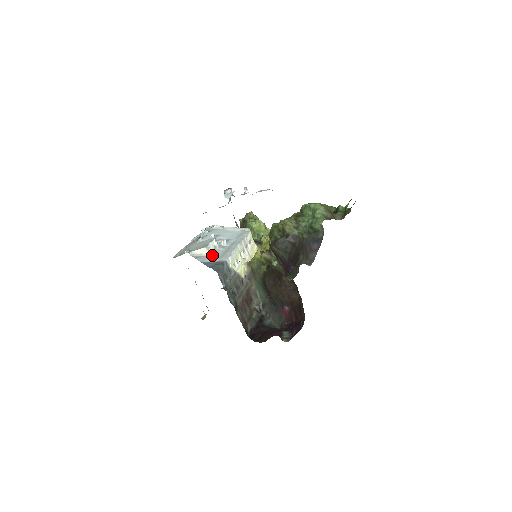
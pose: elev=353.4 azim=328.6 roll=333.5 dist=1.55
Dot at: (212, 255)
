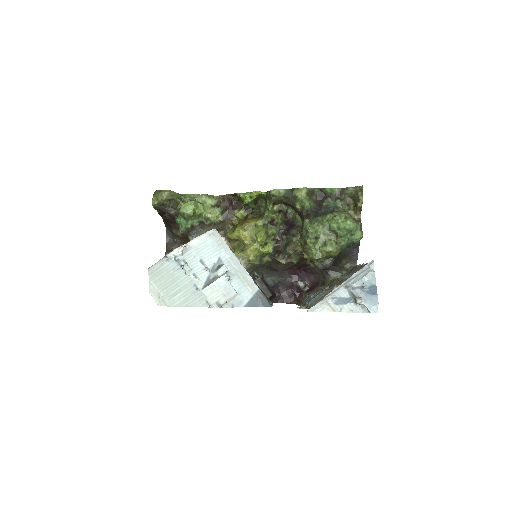
Dot at: (239, 291)
